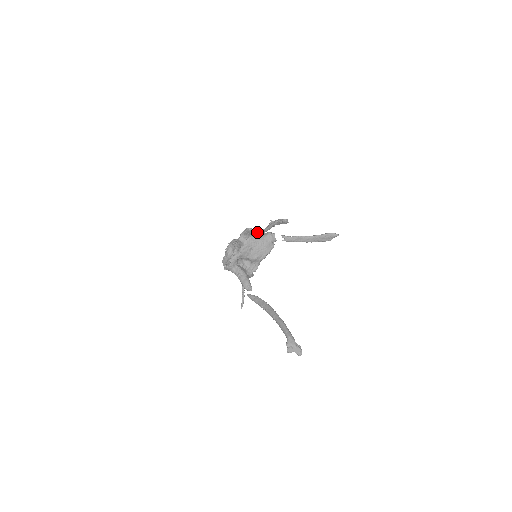
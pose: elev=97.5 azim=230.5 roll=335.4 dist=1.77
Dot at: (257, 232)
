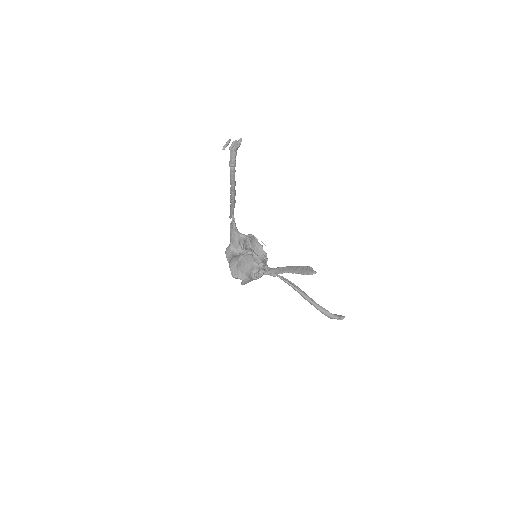
Dot at: (243, 280)
